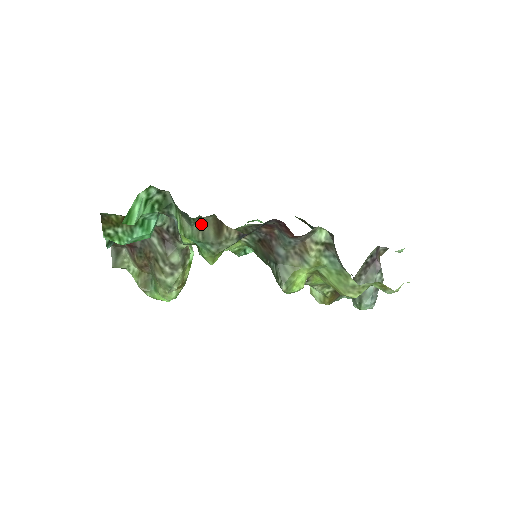
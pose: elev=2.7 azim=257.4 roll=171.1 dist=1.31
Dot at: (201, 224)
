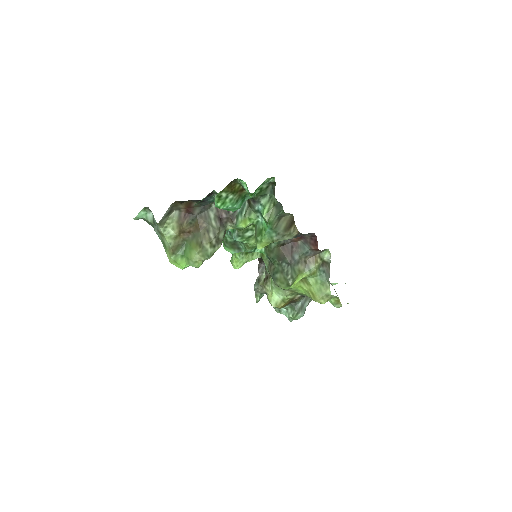
Dot at: (281, 217)
